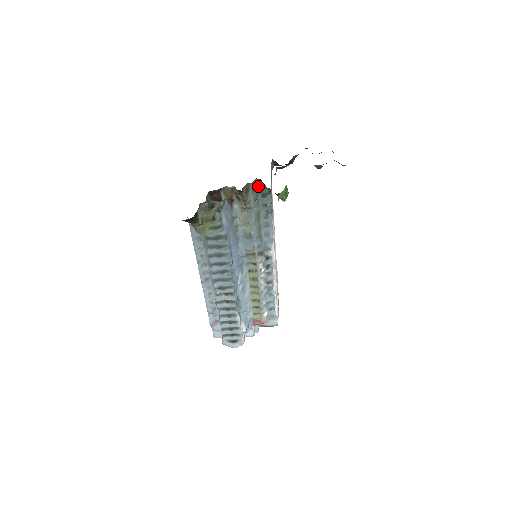
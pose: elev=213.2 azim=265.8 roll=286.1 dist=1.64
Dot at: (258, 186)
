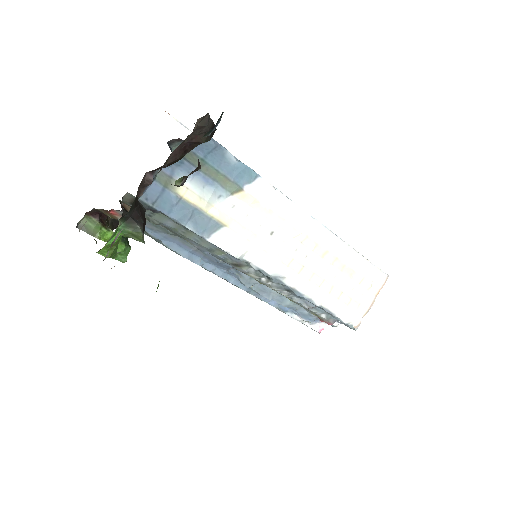
Dot at: occluded
